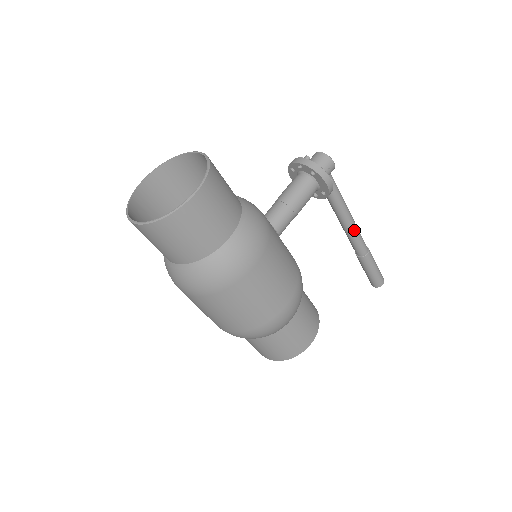
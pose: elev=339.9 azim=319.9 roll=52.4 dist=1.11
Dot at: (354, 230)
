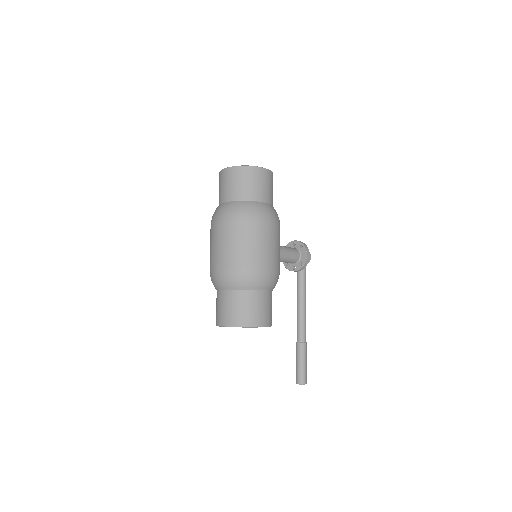
Dot at: (304, 314)
